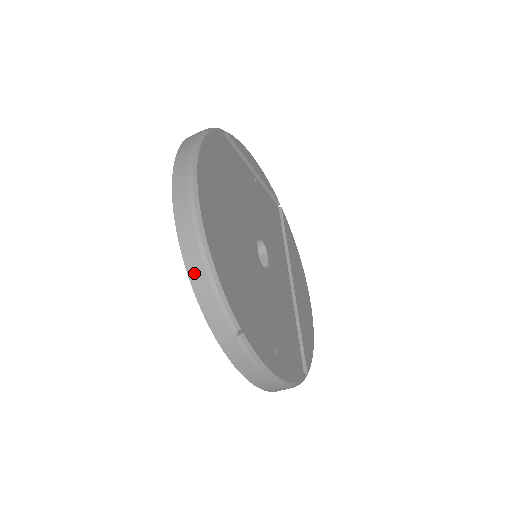
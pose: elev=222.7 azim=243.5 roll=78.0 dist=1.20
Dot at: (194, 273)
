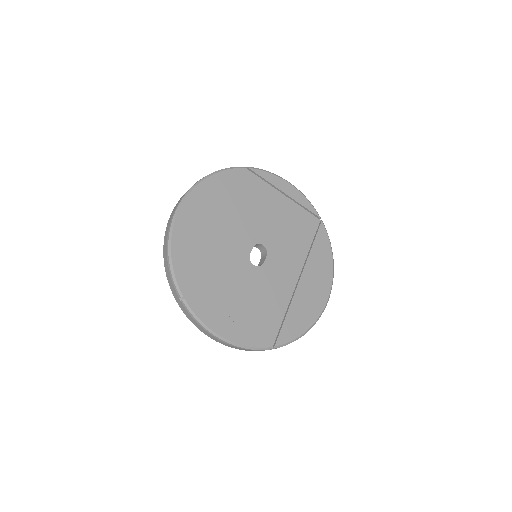
Dot at: (165, 260)
